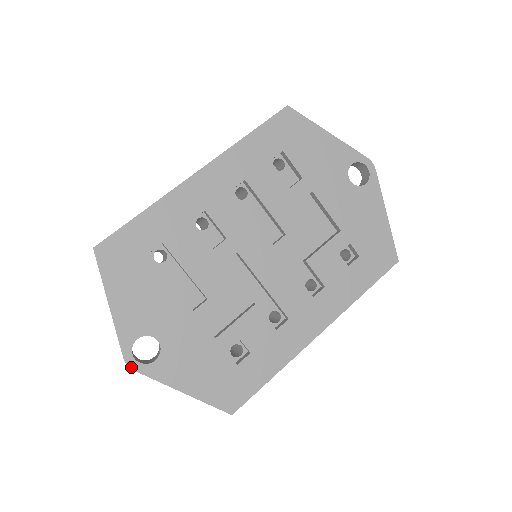
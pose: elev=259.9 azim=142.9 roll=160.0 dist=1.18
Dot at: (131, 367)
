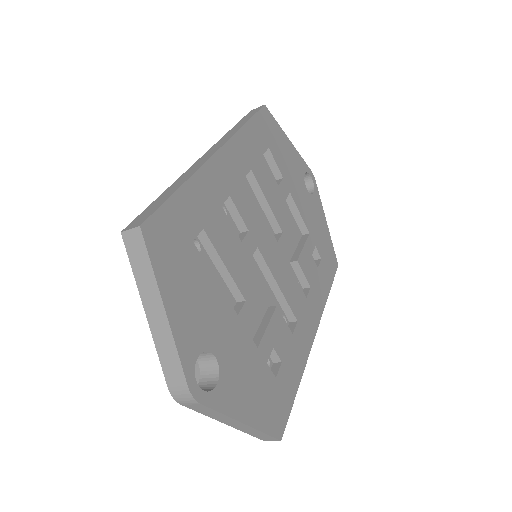
Dot at: (197, 399)
